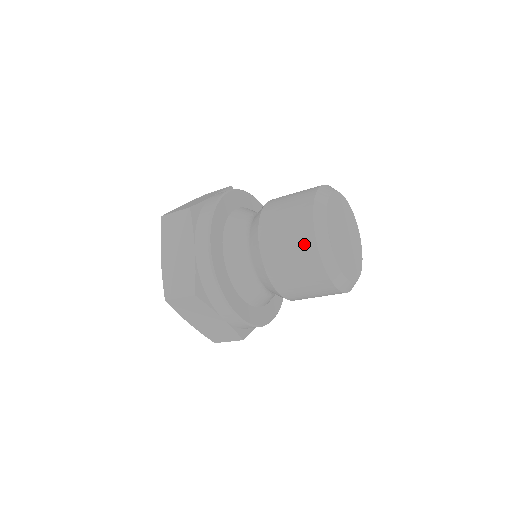
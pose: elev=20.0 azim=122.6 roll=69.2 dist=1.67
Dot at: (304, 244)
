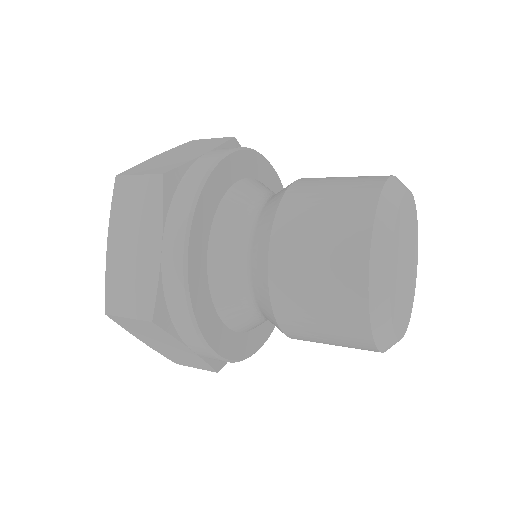
Dot at: occluded
